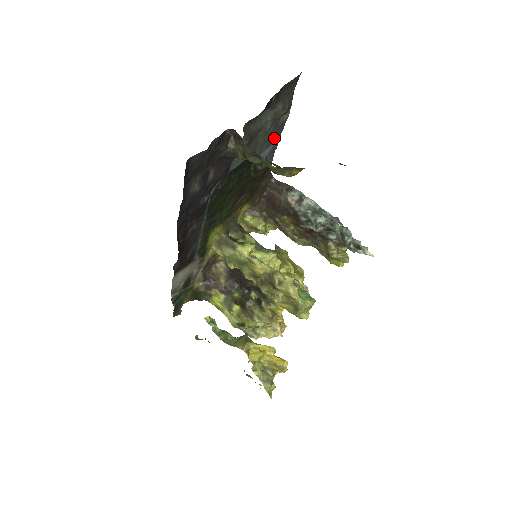
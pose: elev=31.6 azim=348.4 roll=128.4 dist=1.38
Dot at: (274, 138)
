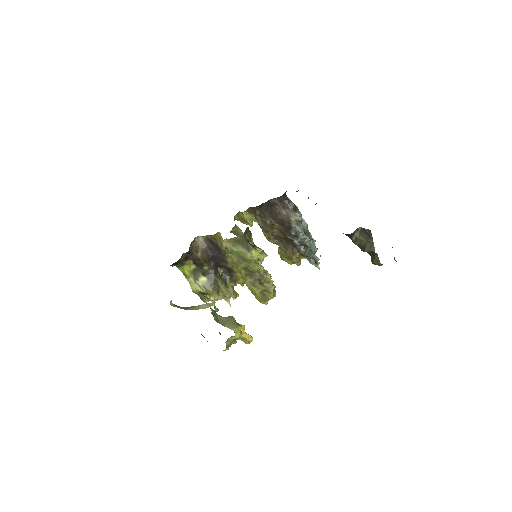
Dot at: occluded
